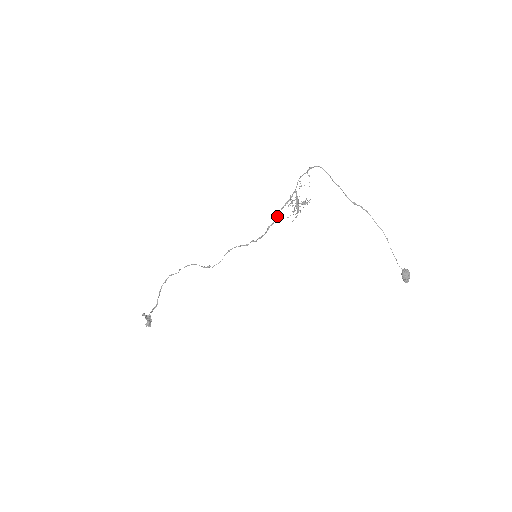
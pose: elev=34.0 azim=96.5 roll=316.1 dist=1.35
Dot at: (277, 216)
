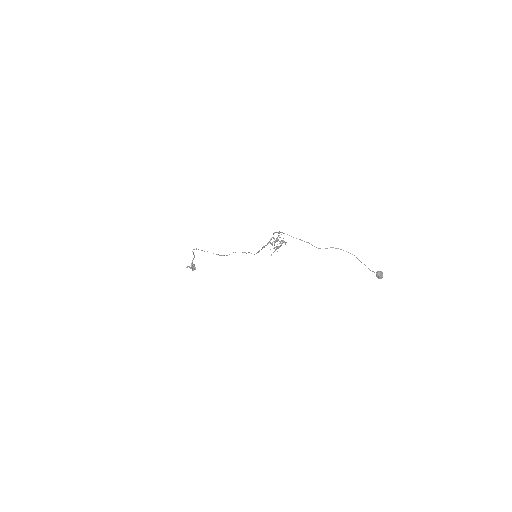
Dot at: occluded
